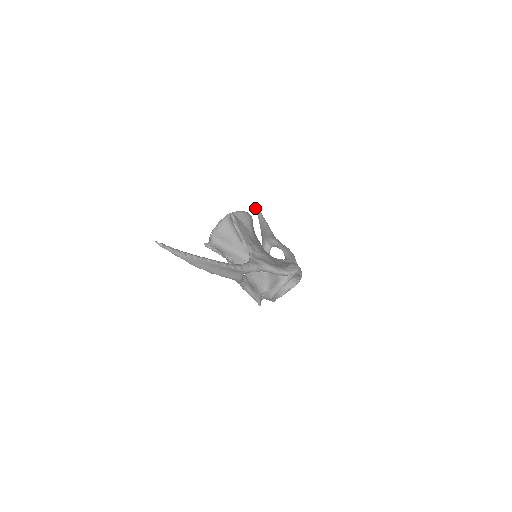
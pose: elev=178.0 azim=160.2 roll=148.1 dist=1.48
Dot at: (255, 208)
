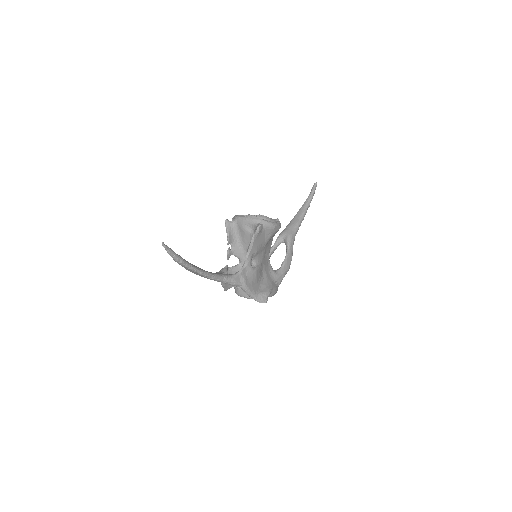
Dot at: (313, 187)
